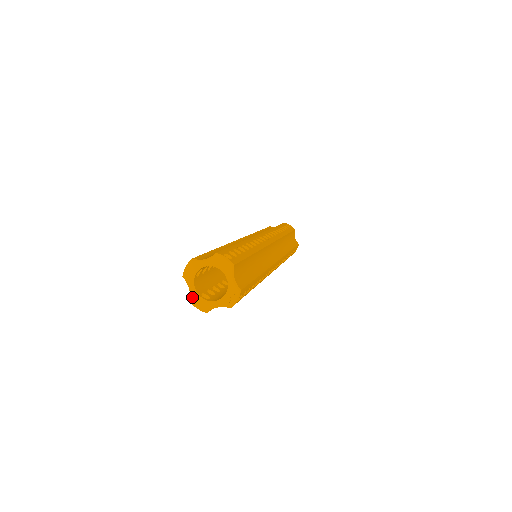
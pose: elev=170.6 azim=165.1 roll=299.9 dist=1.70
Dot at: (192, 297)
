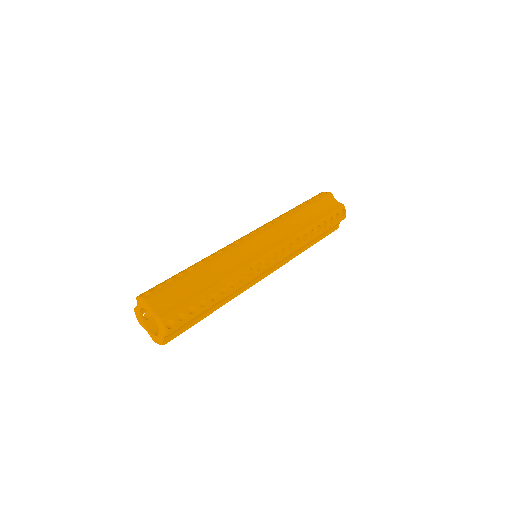
Dot at: (136, 310)
